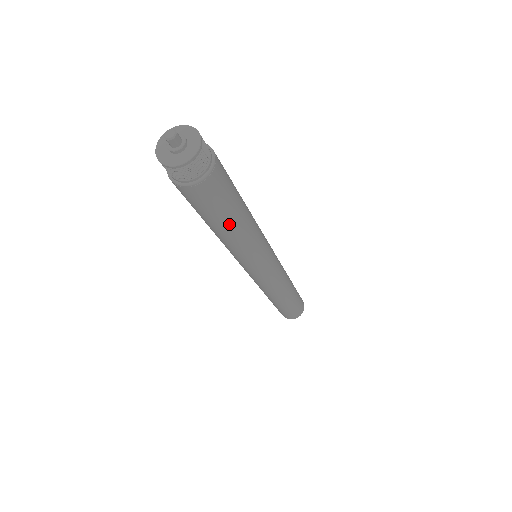
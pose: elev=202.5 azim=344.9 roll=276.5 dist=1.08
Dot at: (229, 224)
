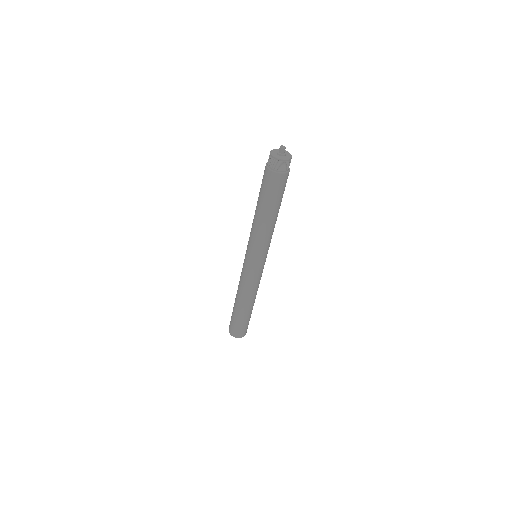
Dot at: (274, 210)
